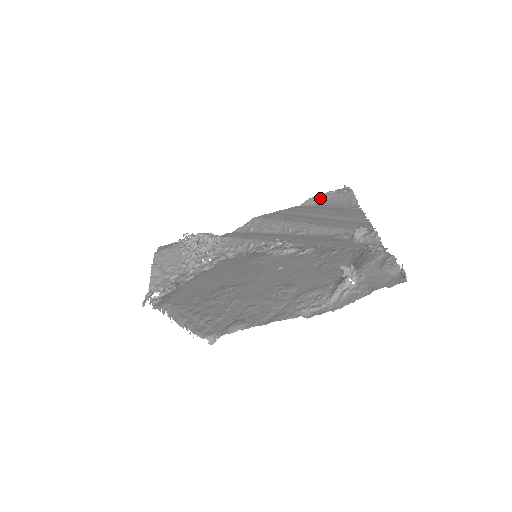
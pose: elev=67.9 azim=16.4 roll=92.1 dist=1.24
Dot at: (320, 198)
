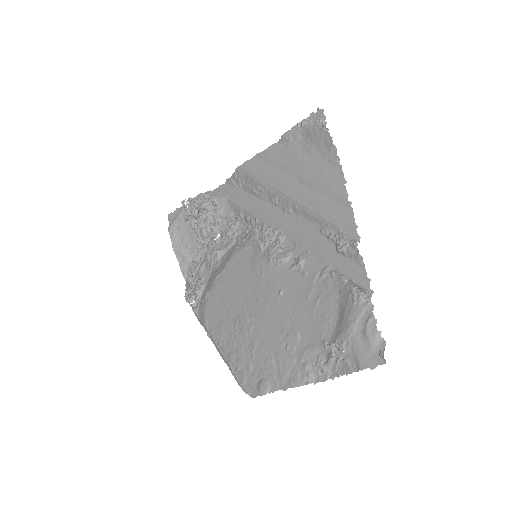
Dot at: (295, 133)
